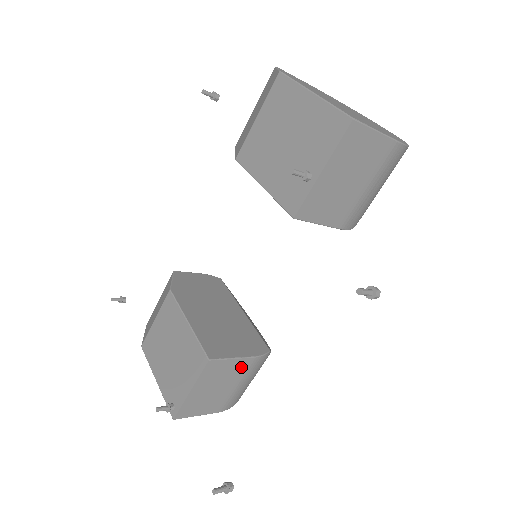
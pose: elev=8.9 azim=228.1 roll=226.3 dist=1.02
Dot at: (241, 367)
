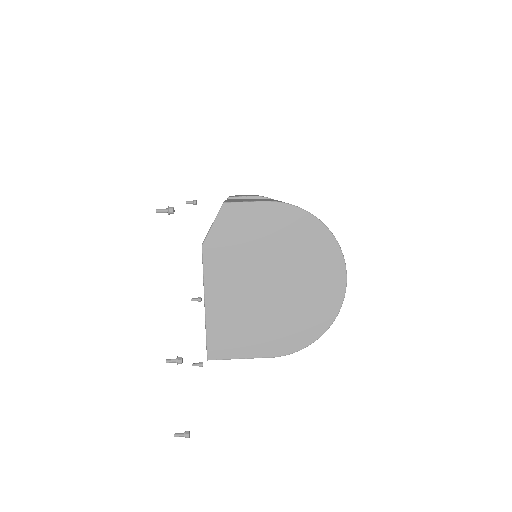
Dot at: occluded
